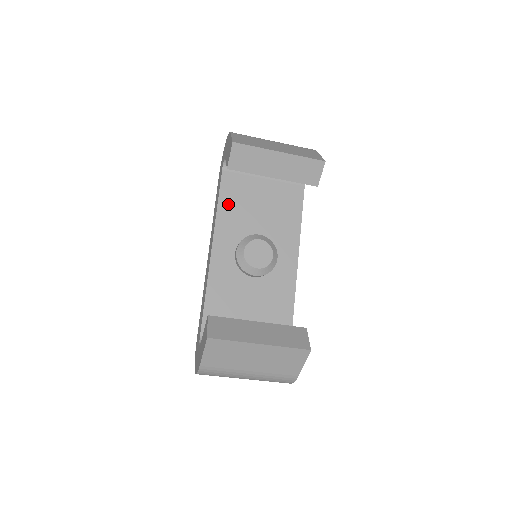
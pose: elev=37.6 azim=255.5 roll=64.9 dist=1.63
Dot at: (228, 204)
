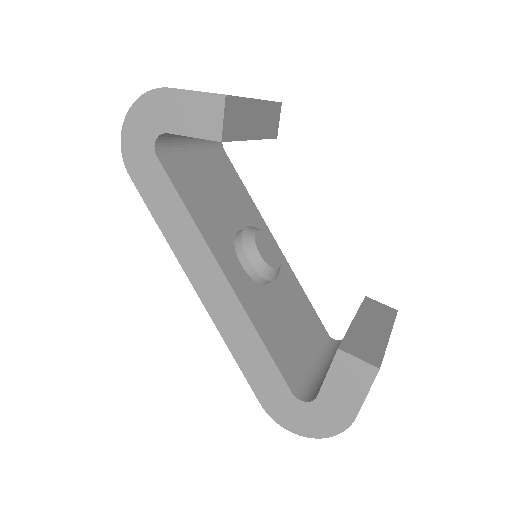
Dot at: (194, 204)
